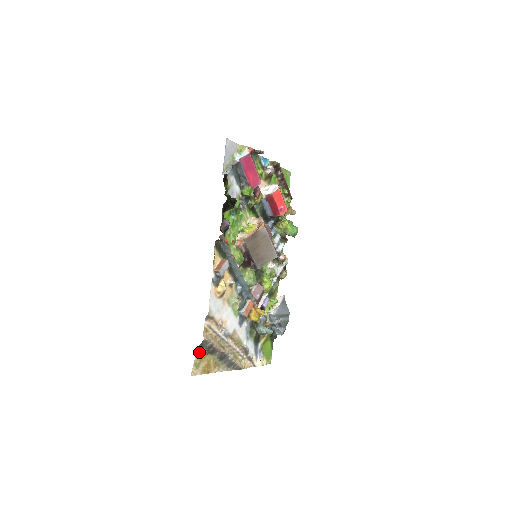
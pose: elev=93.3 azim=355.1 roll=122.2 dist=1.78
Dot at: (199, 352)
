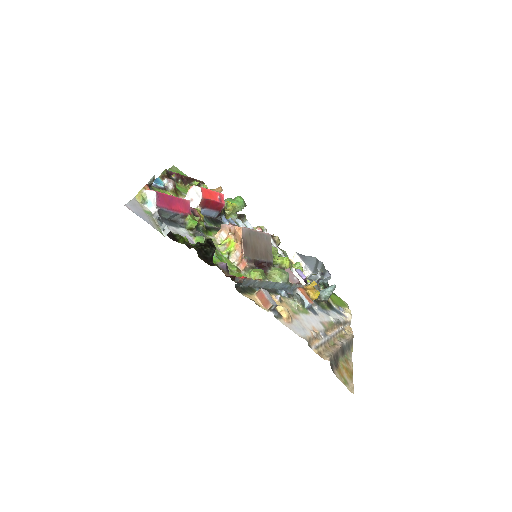
Dot at: (335, 373)
